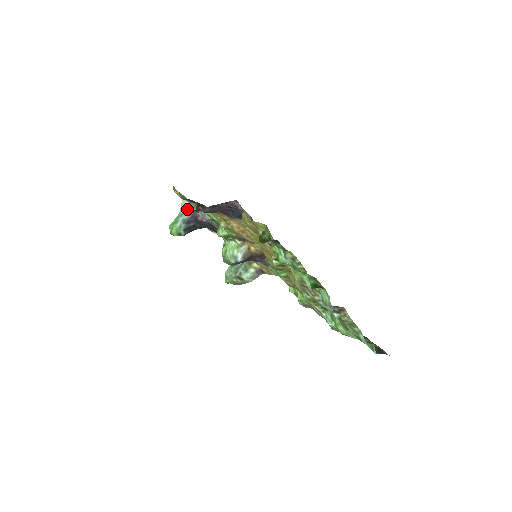
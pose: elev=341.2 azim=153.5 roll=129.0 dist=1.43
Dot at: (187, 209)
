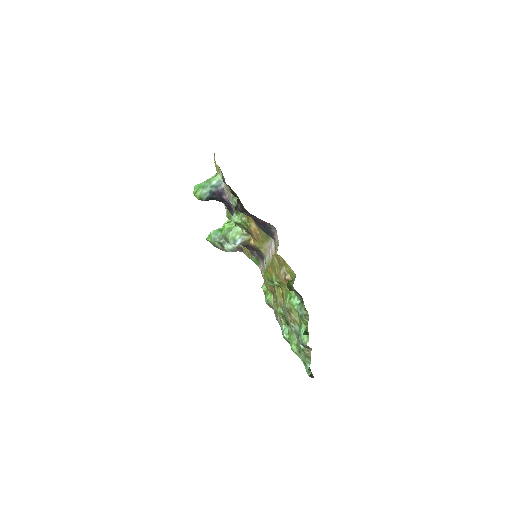
Dot at: (218, 184)
